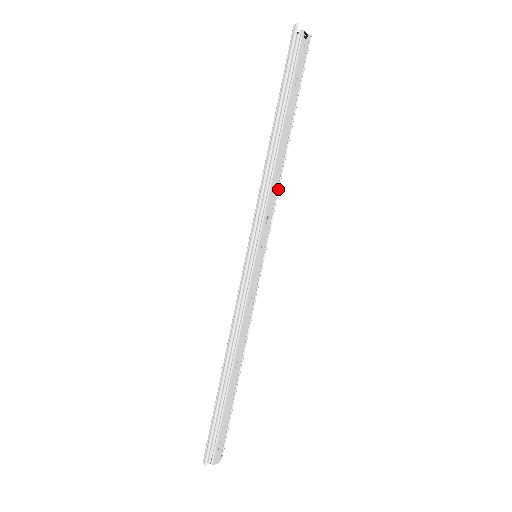
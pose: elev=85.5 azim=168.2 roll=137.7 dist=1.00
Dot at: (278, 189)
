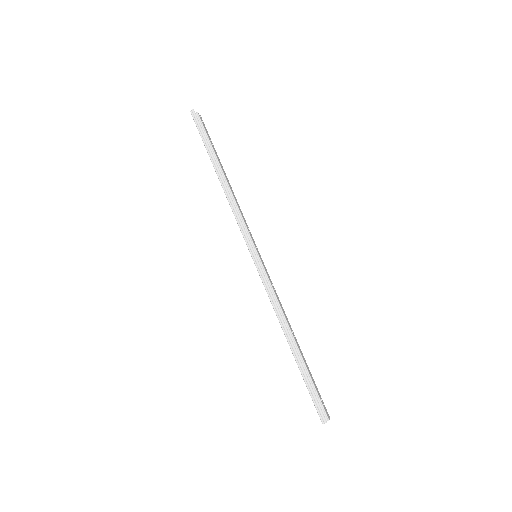
Dot at: (240, 209)
